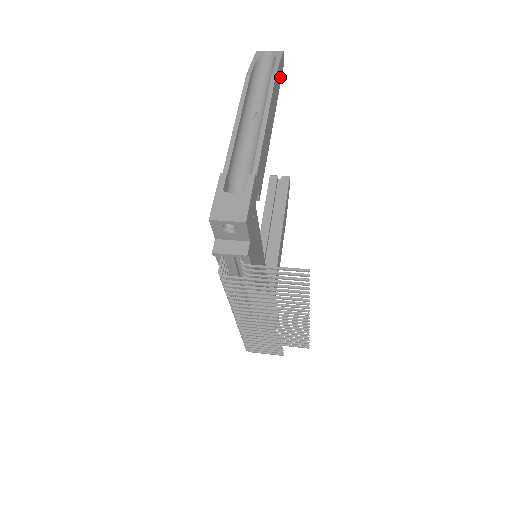
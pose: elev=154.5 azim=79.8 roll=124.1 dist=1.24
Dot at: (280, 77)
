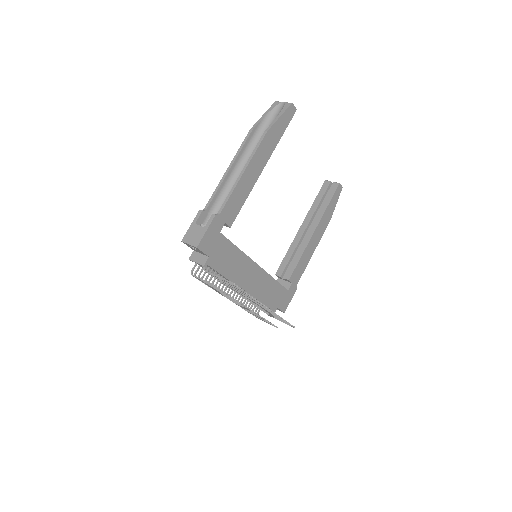
Dot at: (284, 126)
